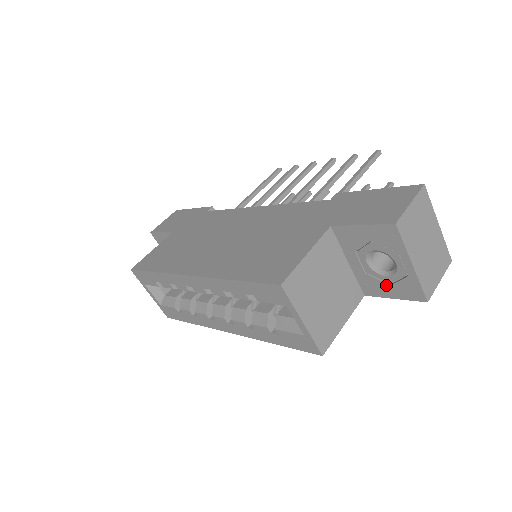
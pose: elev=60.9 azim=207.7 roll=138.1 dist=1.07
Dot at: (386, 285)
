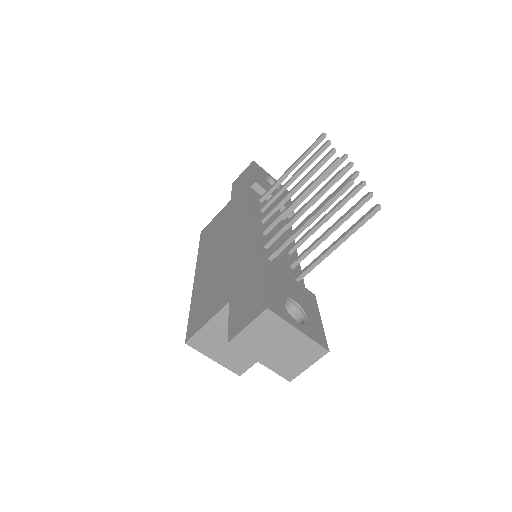
Dot at: occluded
